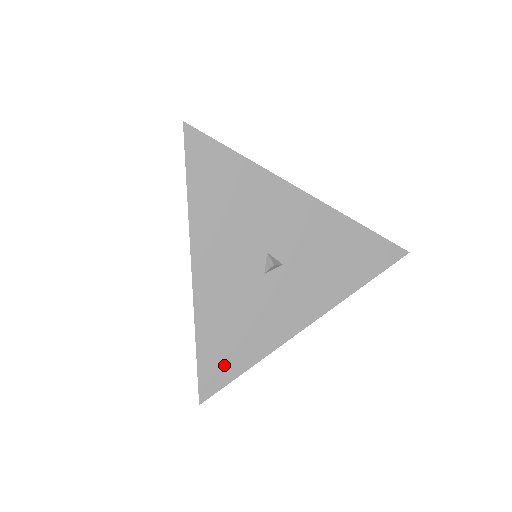
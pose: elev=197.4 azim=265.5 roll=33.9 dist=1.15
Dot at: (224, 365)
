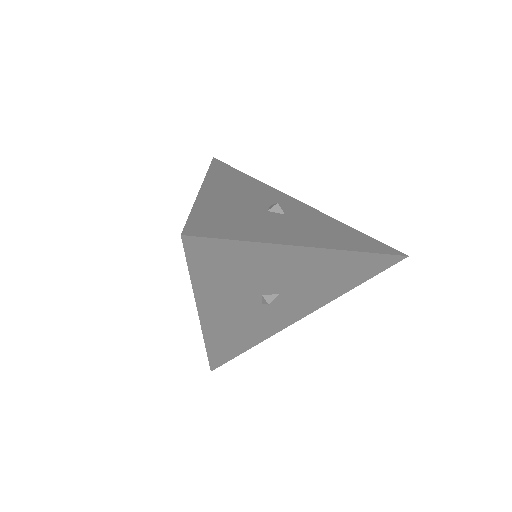
Dot at: (219, 228)
